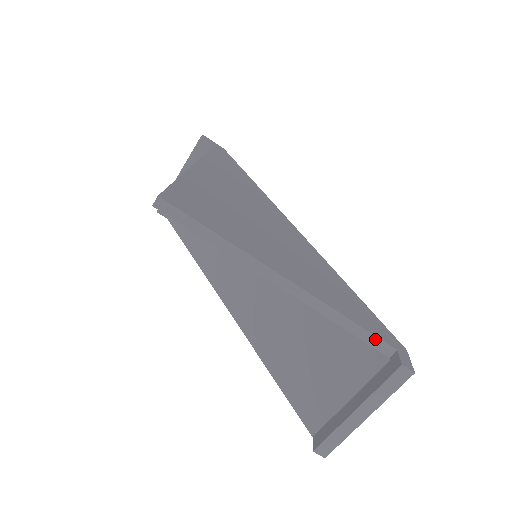
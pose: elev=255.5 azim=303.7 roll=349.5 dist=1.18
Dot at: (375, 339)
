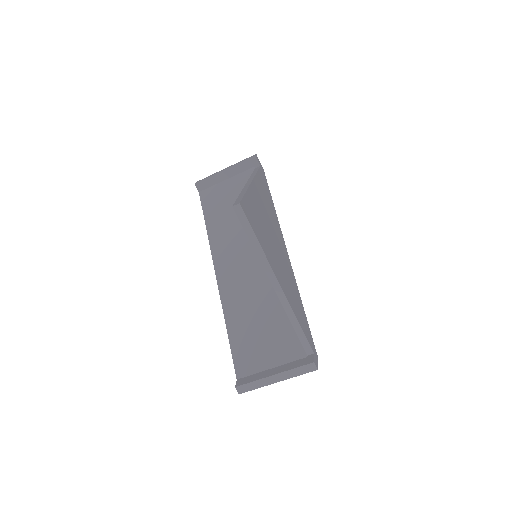
Dot at: (306, 342)
